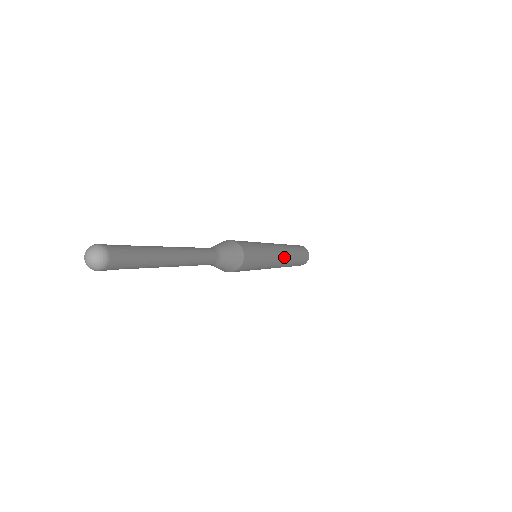
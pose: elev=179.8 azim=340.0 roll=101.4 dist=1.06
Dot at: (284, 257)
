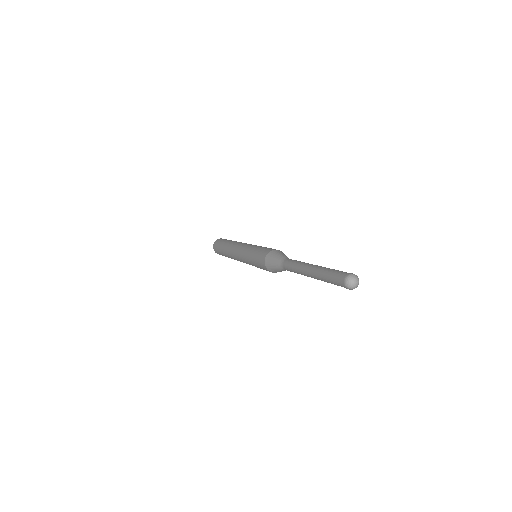
Dot at: occluded
